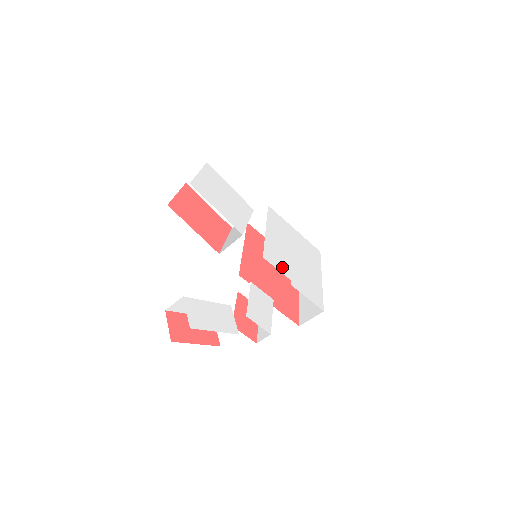
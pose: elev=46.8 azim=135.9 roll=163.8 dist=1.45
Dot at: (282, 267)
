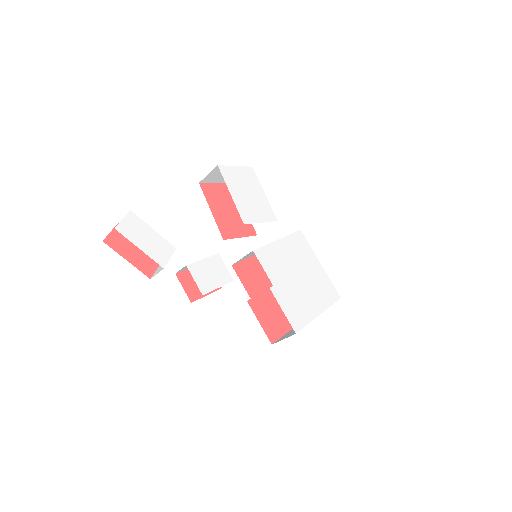
Dot at: (272, 271)
